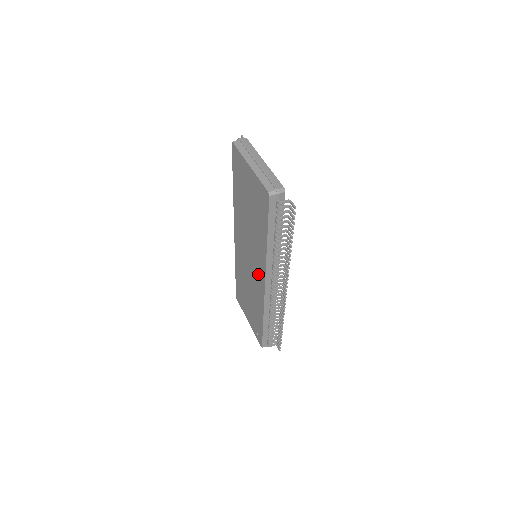
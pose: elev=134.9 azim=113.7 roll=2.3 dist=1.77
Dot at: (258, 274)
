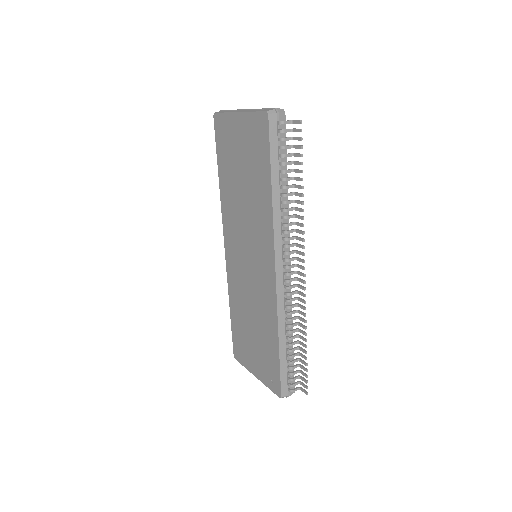
Dot at: (263, 264)
